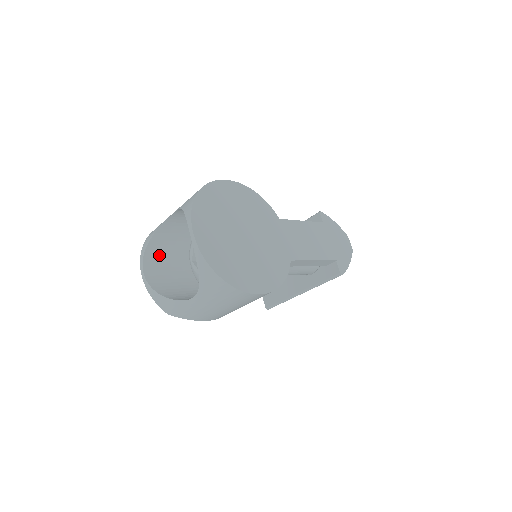
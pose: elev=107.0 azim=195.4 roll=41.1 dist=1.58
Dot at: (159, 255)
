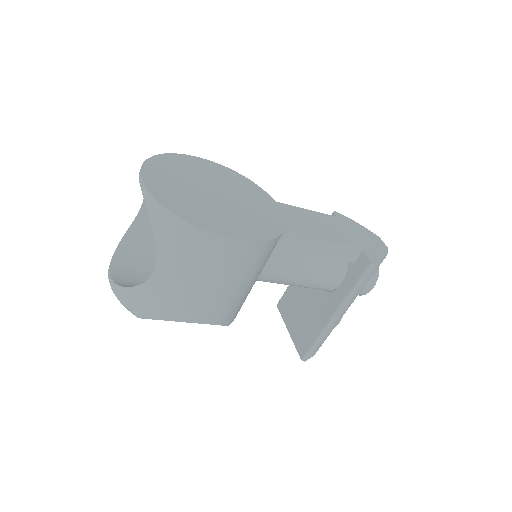
Dot at: (133, 259)
